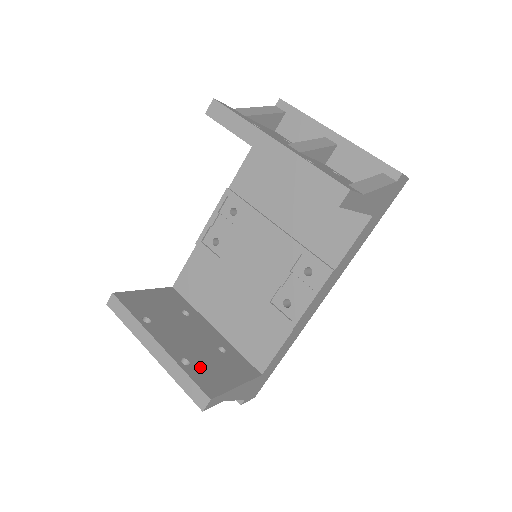
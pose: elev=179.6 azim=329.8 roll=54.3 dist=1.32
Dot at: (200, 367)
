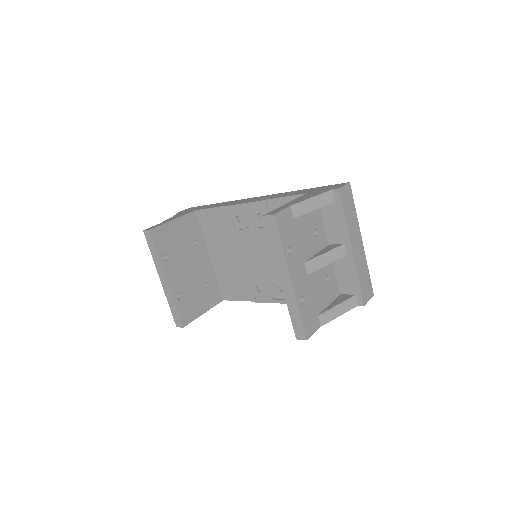
Dot at: (186, 300)
